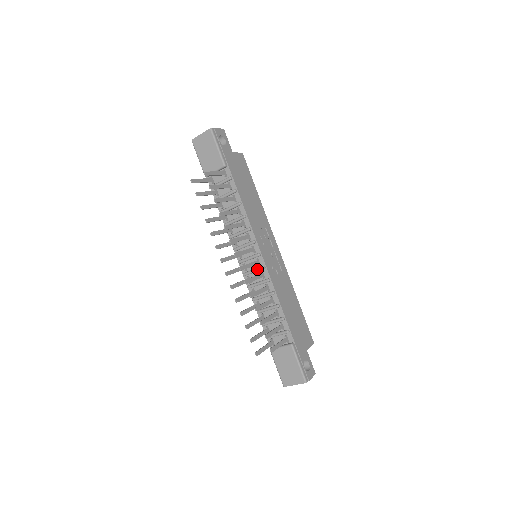
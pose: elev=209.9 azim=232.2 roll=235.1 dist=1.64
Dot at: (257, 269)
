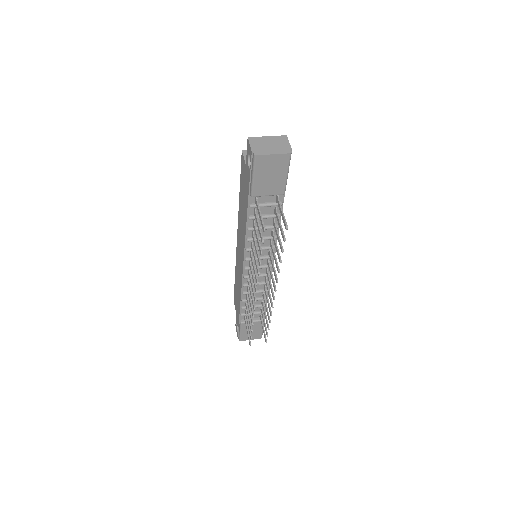
Dot at: (264, 276)
